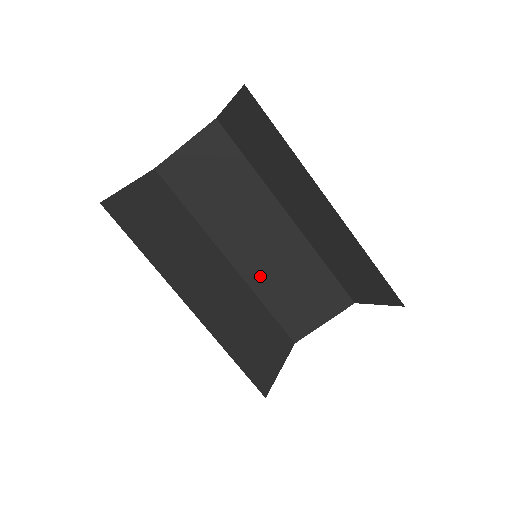
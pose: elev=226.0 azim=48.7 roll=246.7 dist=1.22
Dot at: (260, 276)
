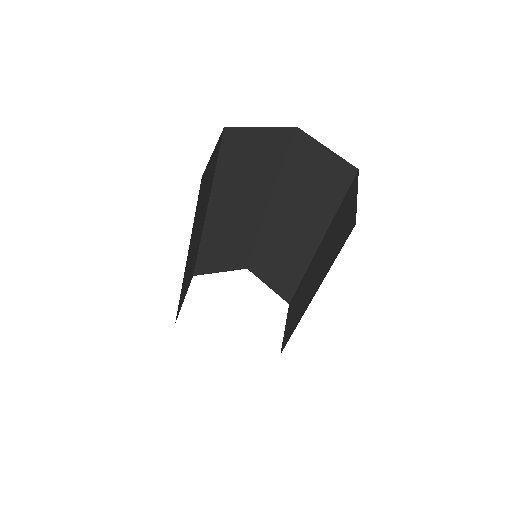
Dot at: (215, 233)
